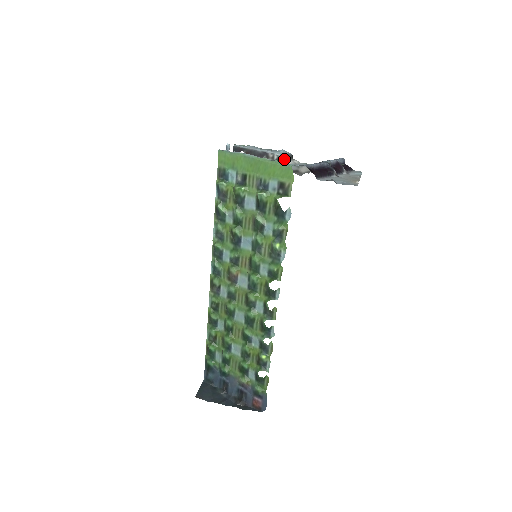
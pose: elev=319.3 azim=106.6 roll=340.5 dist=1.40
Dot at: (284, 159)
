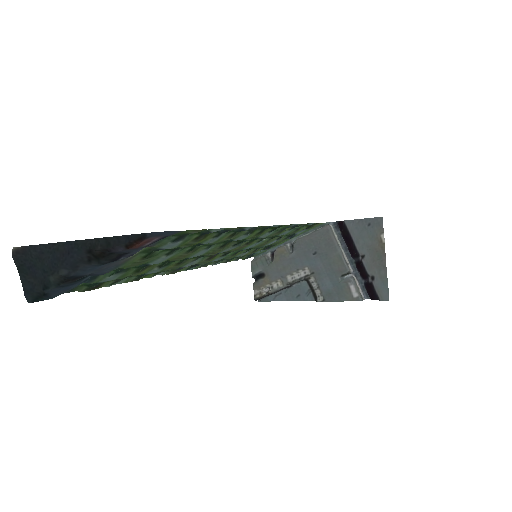
Dot at: (309, 283)
